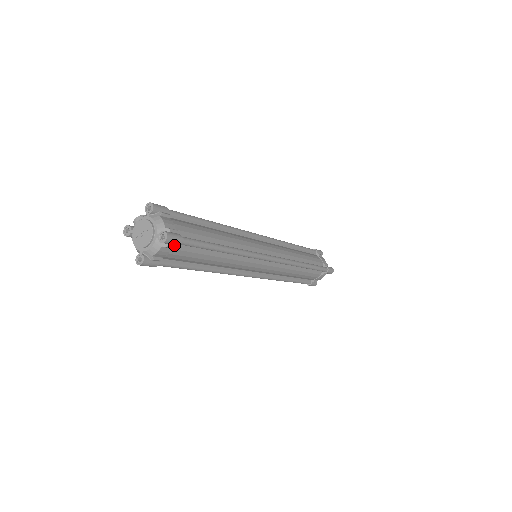
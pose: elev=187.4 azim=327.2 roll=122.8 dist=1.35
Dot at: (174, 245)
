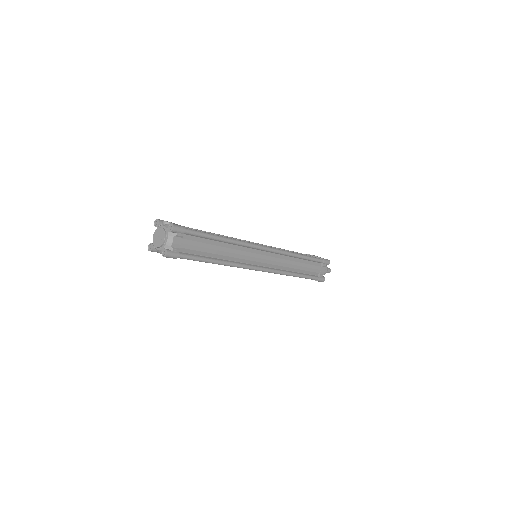
Dot at: occluded
